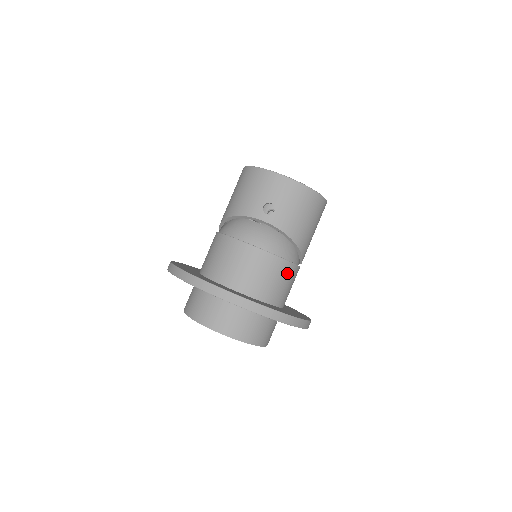
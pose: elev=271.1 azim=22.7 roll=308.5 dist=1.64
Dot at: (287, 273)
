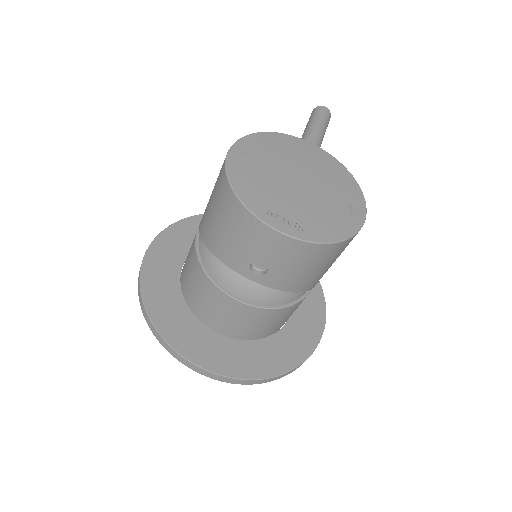
Dot at: (290, 311)
